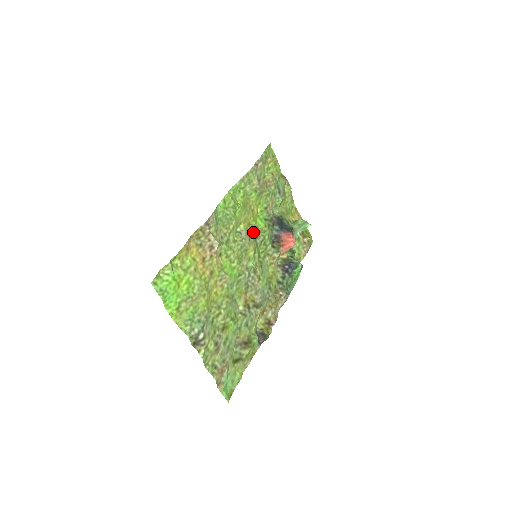
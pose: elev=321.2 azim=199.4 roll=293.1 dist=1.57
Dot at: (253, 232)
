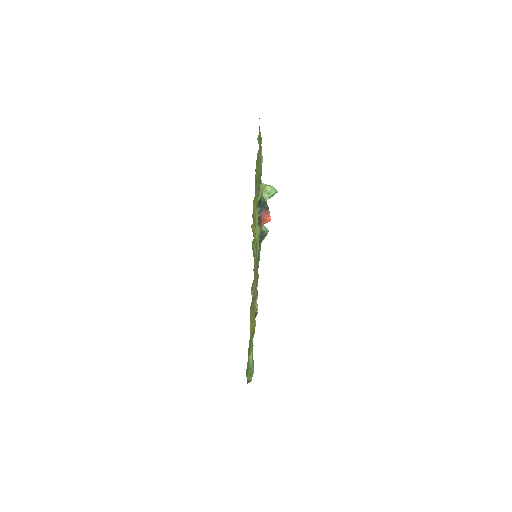
Dot at: occluded
